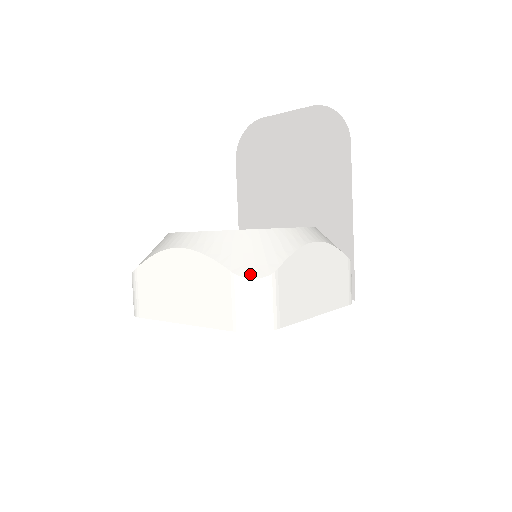
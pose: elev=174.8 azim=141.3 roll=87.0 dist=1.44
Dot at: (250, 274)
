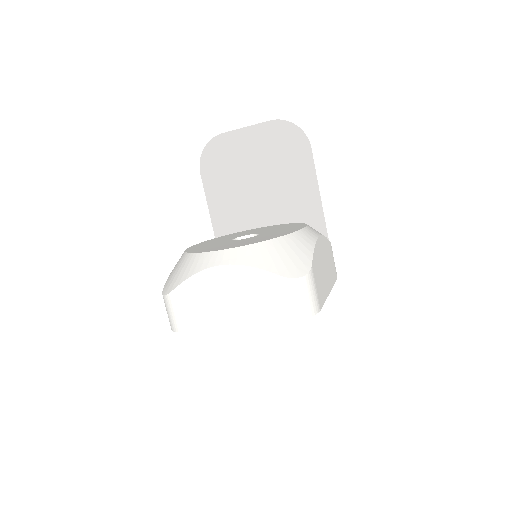
Dot at: (296, 274)
